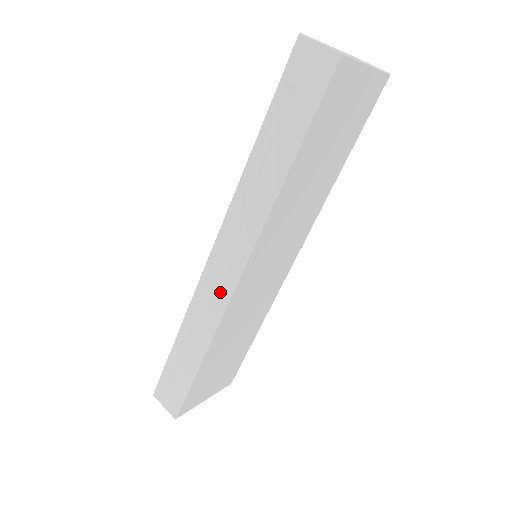
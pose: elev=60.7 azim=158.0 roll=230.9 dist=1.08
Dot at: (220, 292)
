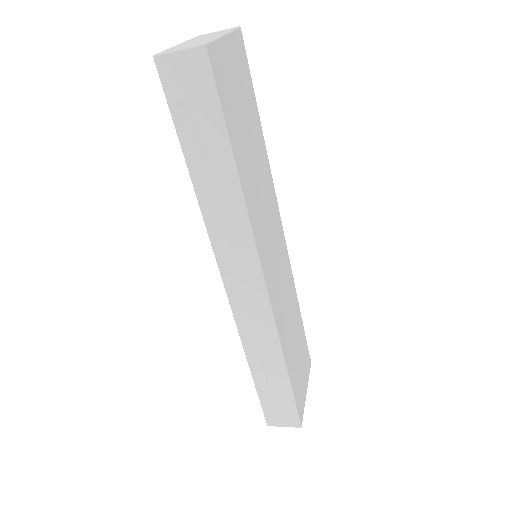
Dot at: (258, 308)
